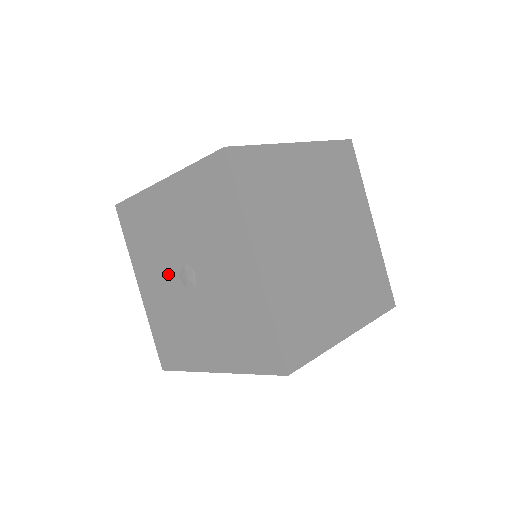
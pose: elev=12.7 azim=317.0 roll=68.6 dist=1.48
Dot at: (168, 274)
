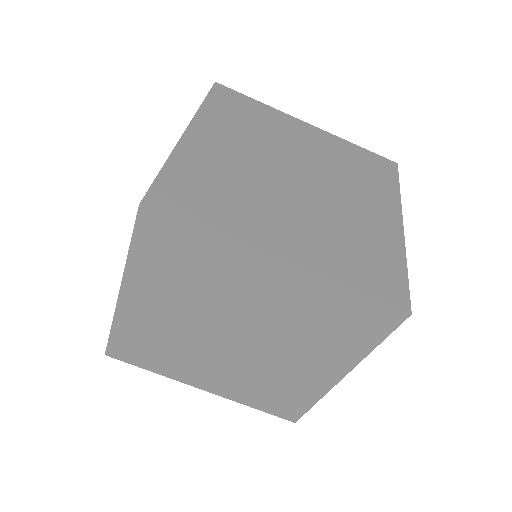
Dot at: occluded
